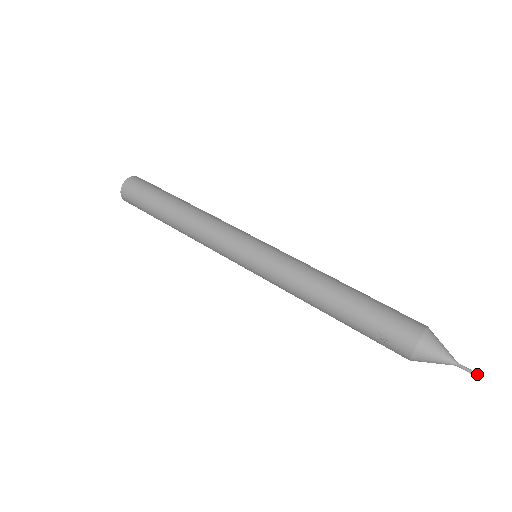
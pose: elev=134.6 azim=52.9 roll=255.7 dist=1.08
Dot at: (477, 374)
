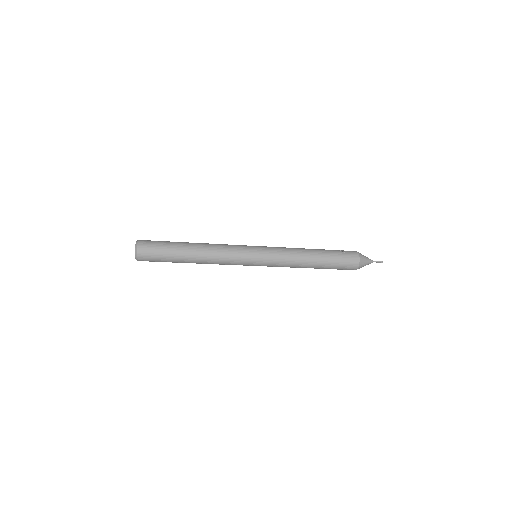
Dot at: (382, 261)
